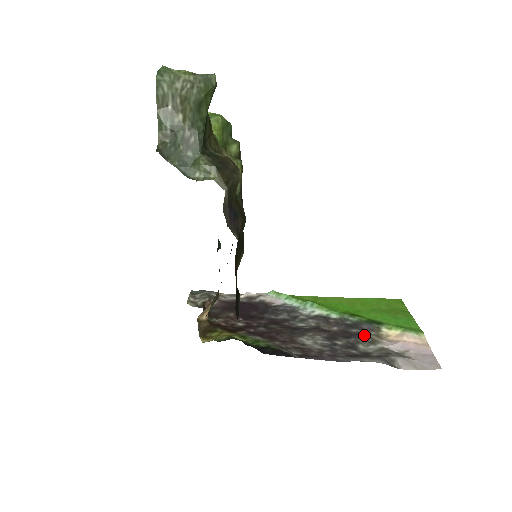
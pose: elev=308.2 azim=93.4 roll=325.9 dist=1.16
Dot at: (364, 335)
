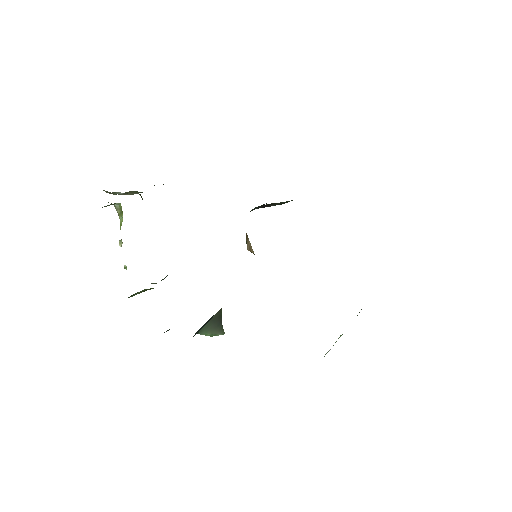
Dot at: occluded
